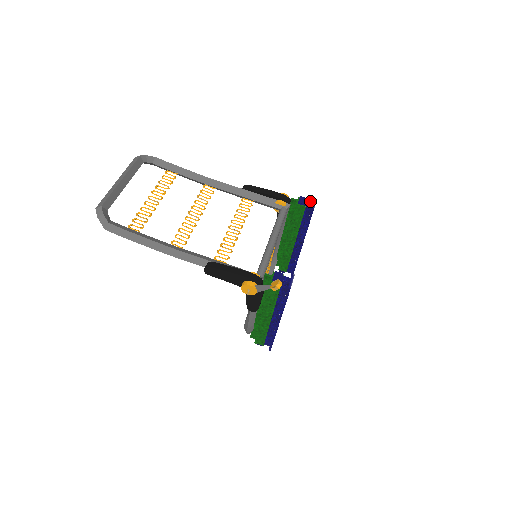
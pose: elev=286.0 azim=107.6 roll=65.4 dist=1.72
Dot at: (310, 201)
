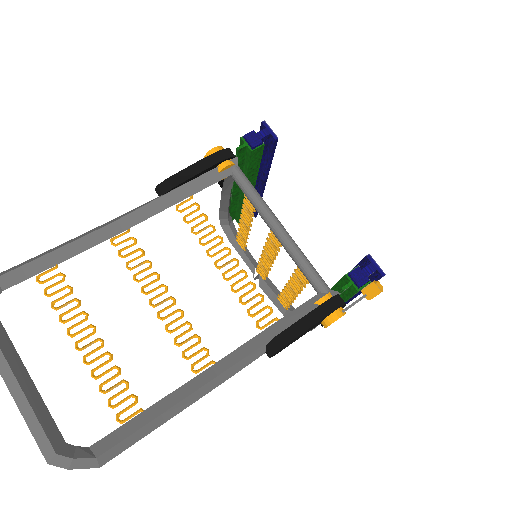
Dot at: (262, 131)
